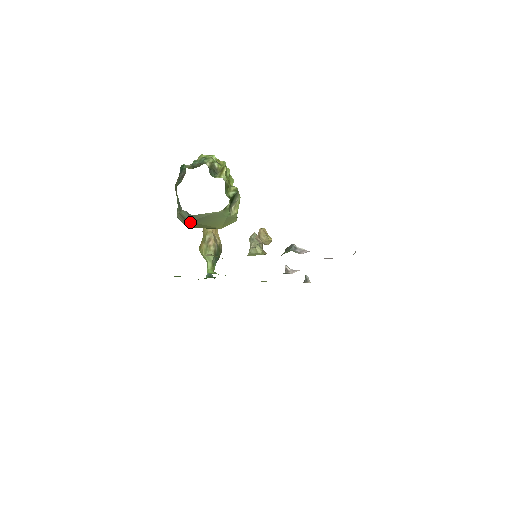
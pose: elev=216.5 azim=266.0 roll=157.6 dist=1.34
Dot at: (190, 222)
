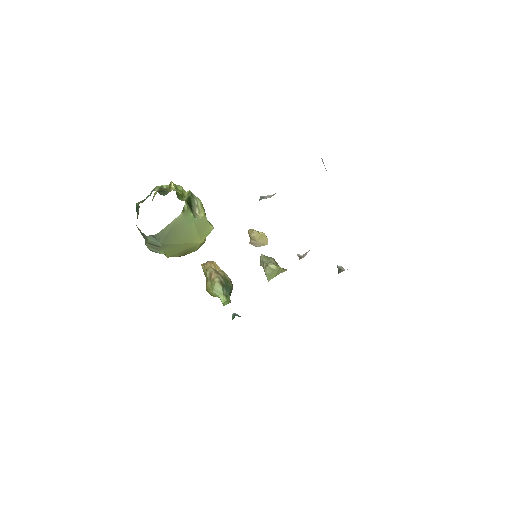
Dot at: (161, 246)
